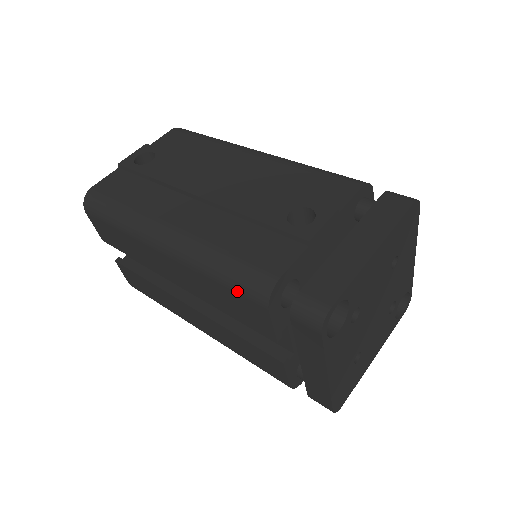
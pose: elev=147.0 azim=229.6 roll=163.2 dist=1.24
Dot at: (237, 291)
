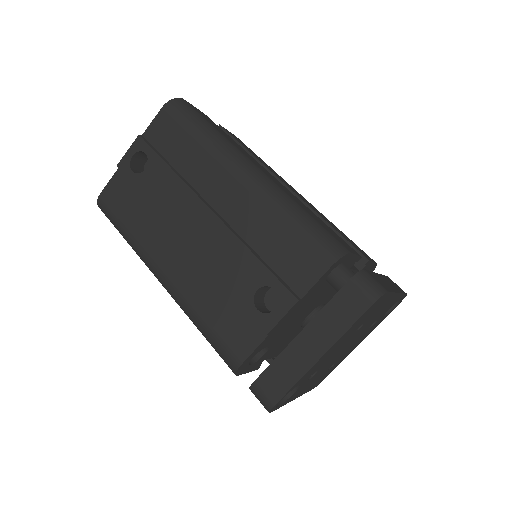
Dot at: occluded
